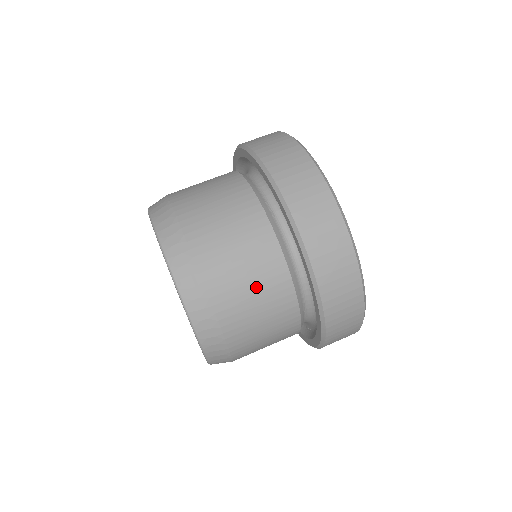
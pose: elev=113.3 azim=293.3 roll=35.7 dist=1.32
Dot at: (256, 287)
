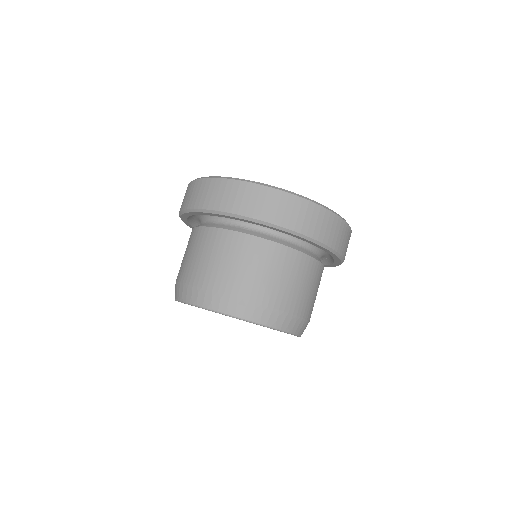
Dot at: (282, 274)
